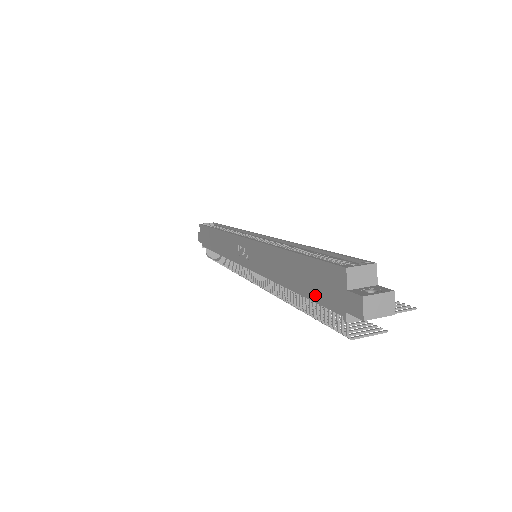
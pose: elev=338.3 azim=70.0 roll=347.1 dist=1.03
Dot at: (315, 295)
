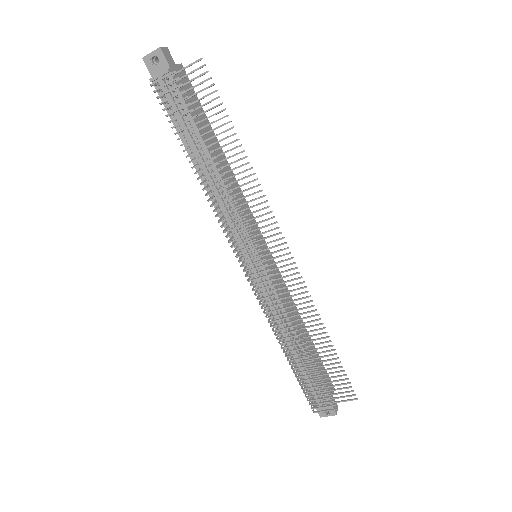
Dot at: occluded
